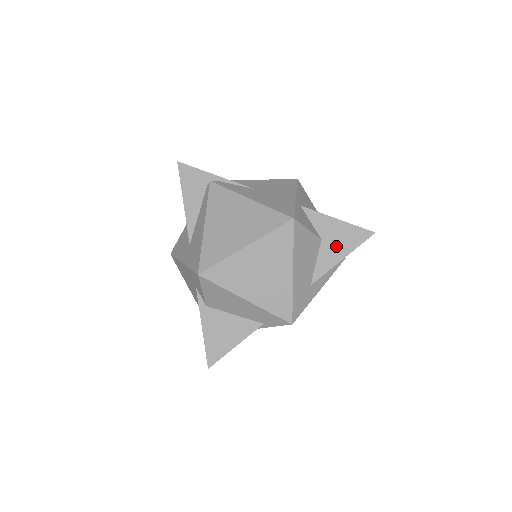
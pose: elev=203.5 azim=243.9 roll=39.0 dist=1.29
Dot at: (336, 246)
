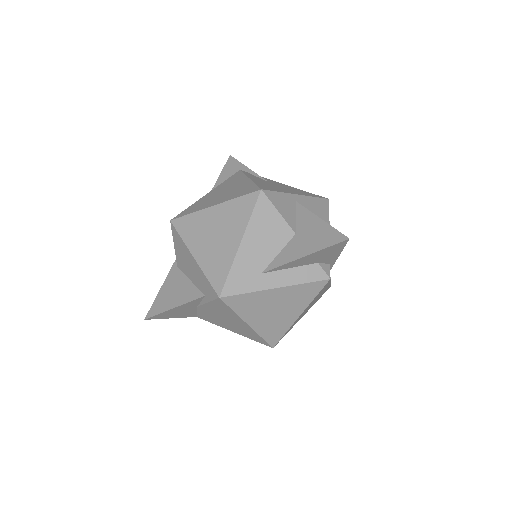
Dot at: (305, 243)
